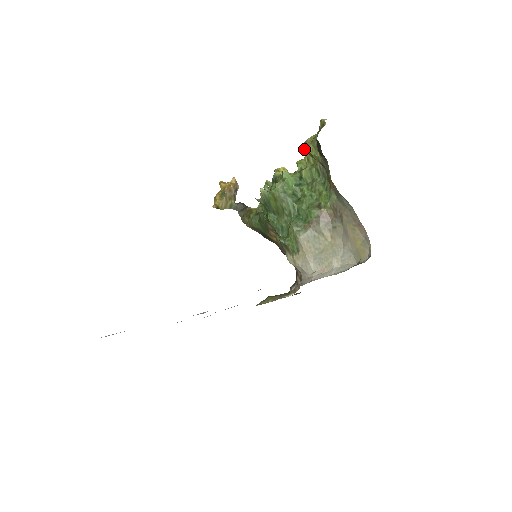
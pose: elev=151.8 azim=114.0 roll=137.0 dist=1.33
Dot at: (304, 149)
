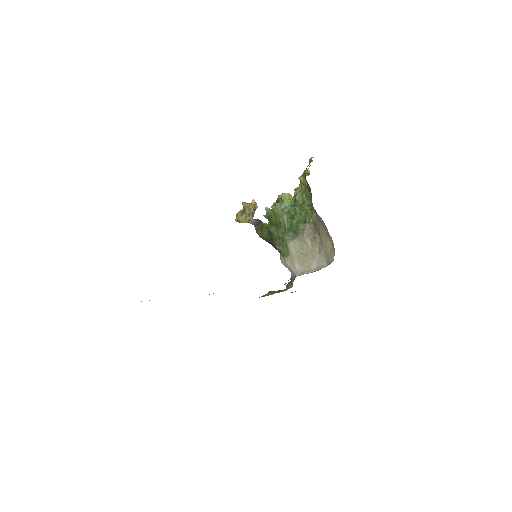
Dot at: occluded
